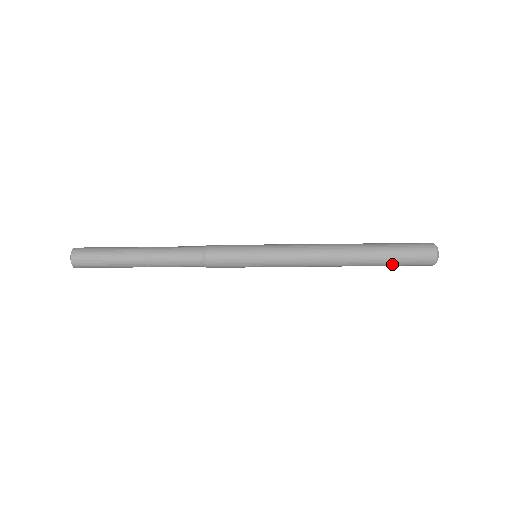
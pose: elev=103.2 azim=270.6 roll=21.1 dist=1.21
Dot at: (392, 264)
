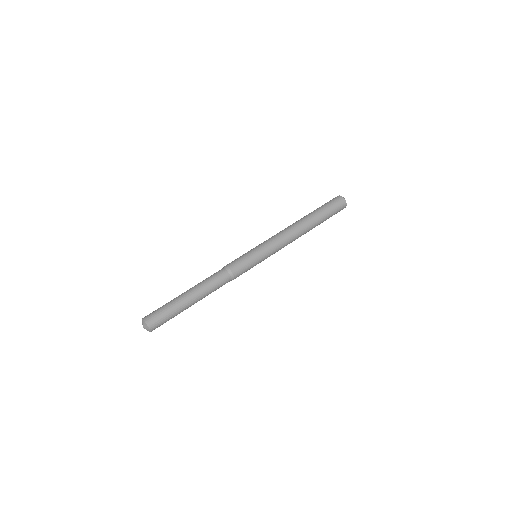
Dot at: (327, 217)
